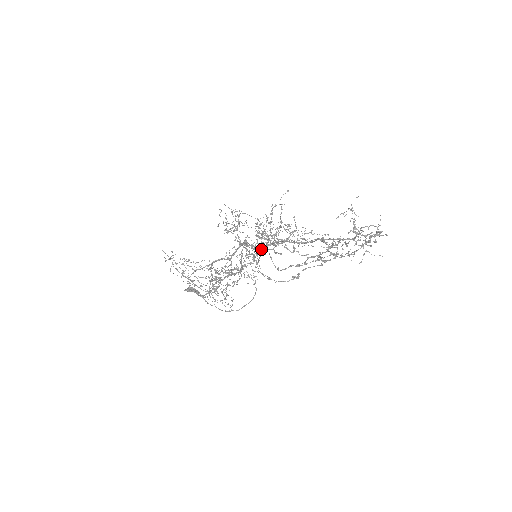
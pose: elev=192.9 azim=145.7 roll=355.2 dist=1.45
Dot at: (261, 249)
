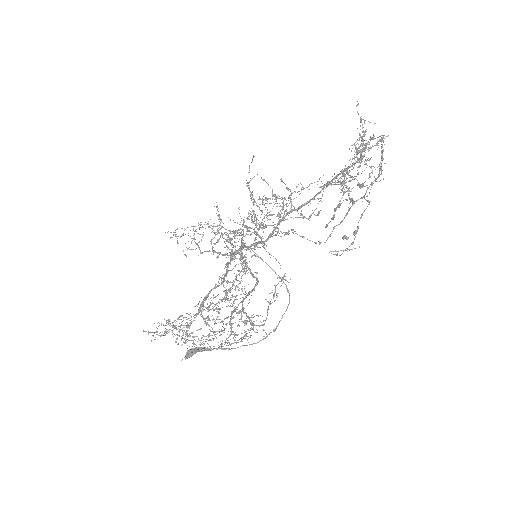
Dot at: occluded
